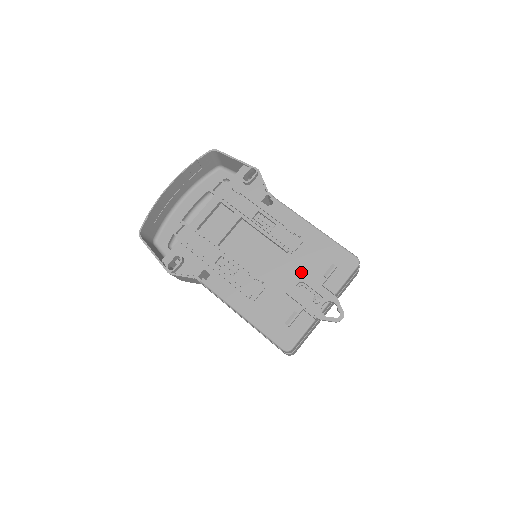
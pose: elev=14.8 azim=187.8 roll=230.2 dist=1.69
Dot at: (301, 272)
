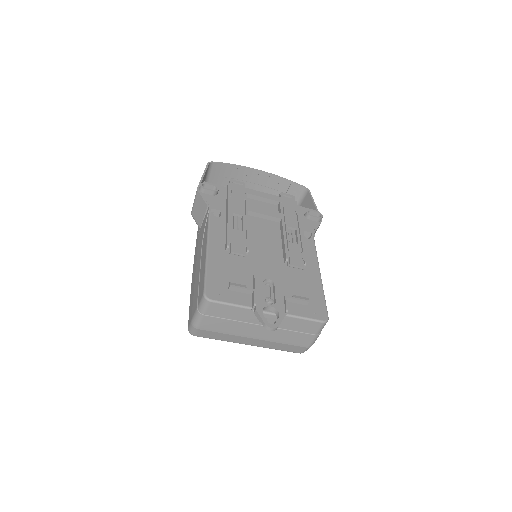
Dot at: (280, 278)
